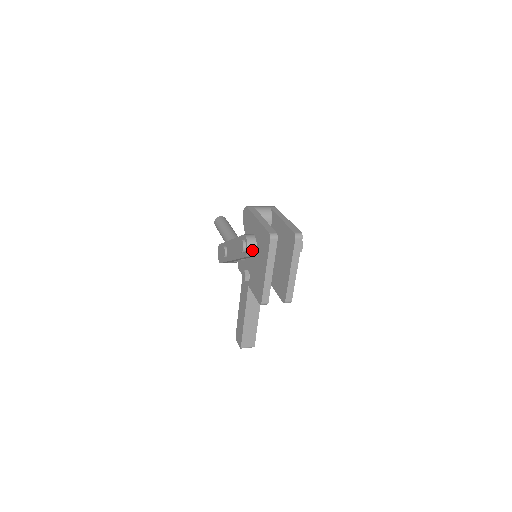
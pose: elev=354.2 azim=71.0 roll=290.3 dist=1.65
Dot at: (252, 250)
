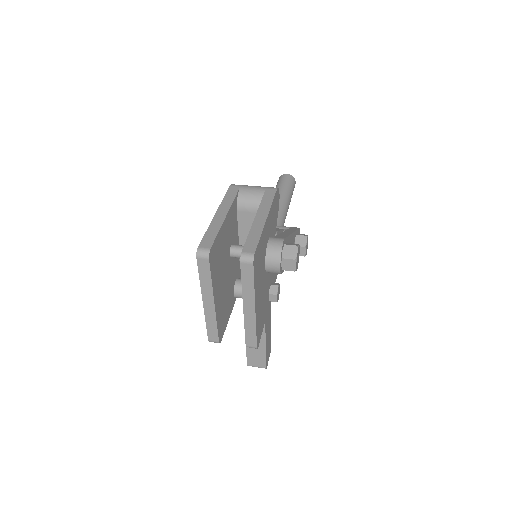
Dot at: occluded
